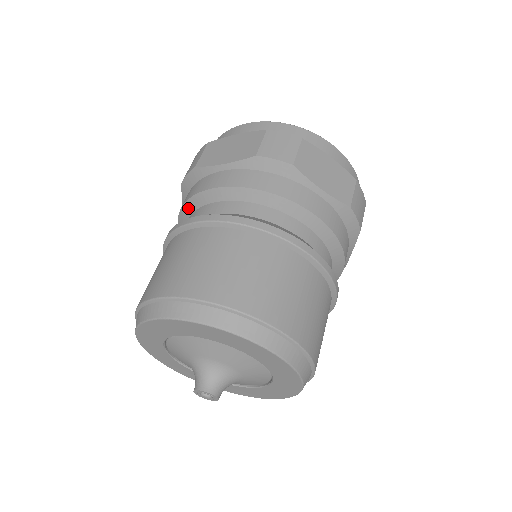
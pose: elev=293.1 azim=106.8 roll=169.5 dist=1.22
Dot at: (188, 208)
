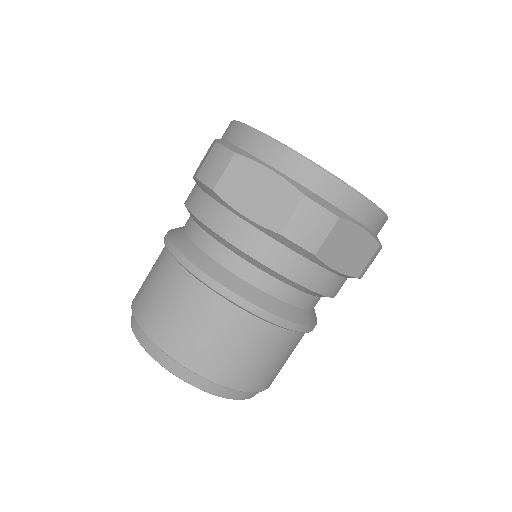
Dot at: (197, 221)
